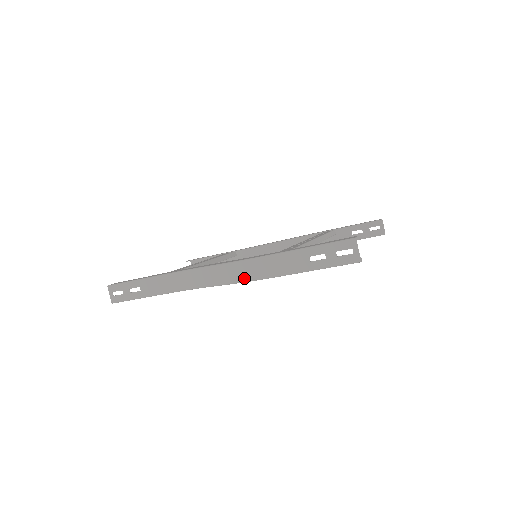
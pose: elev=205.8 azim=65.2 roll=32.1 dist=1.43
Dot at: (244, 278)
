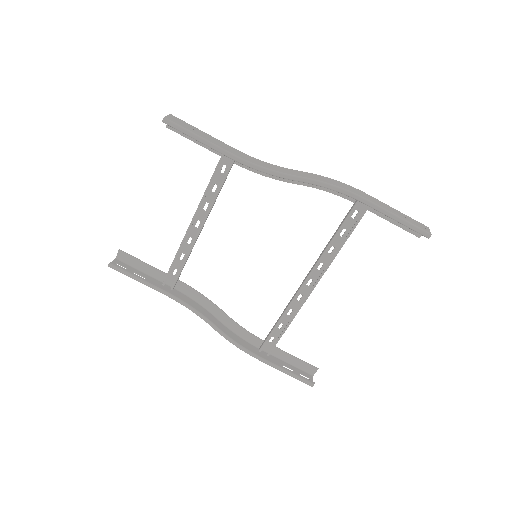
Dot at: (334, 184)
